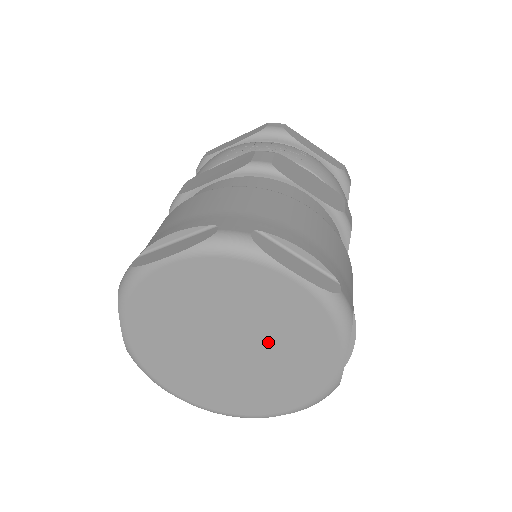
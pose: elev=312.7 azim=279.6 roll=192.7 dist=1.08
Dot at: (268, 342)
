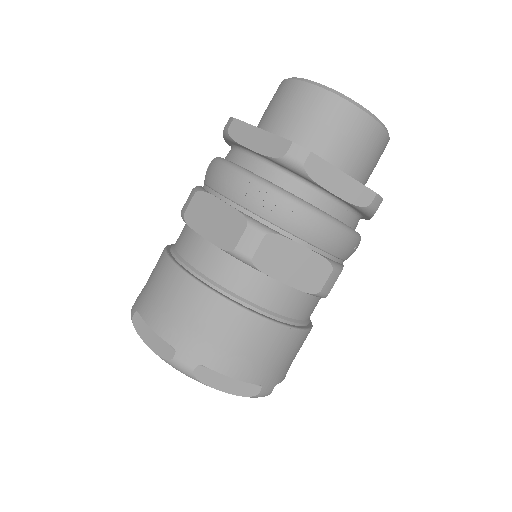
Dot at: occluded
